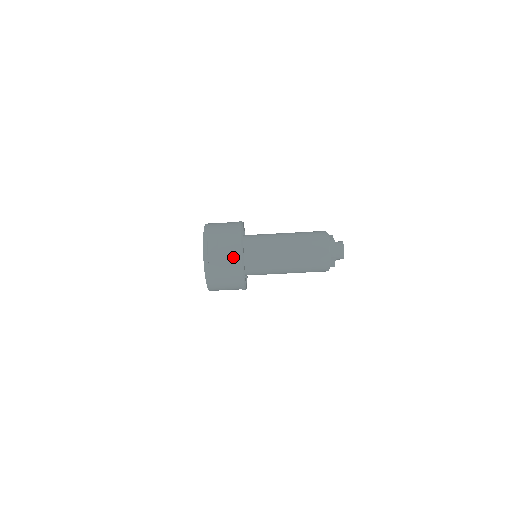
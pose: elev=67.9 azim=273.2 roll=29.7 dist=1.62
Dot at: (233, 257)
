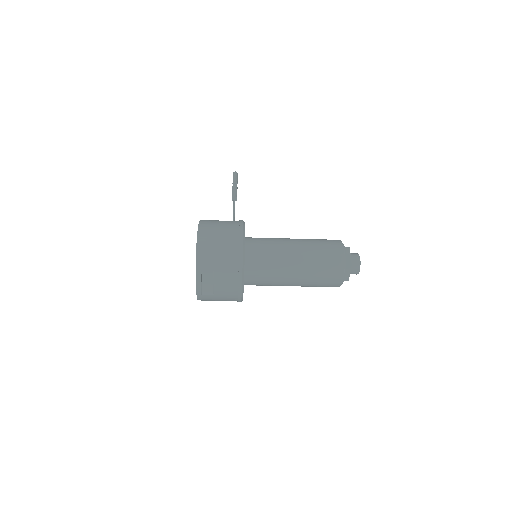
Dot at: (231, 290)
